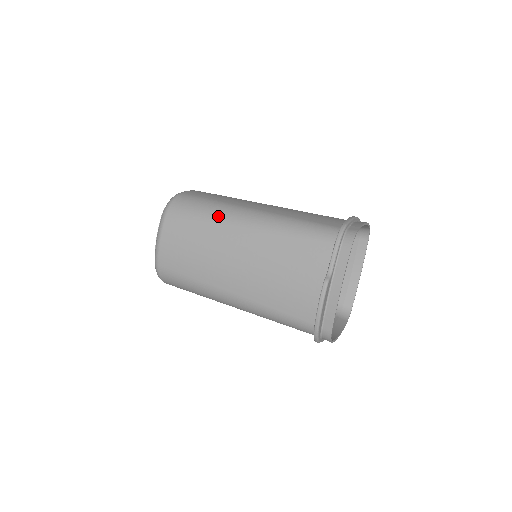
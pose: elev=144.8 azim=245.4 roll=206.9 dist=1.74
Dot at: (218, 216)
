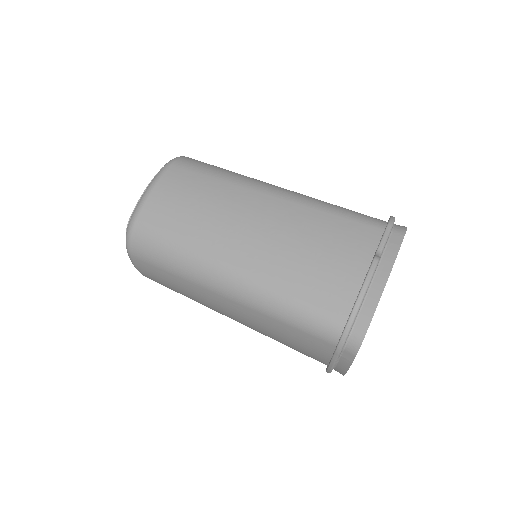
Dot at: (240, 179)
